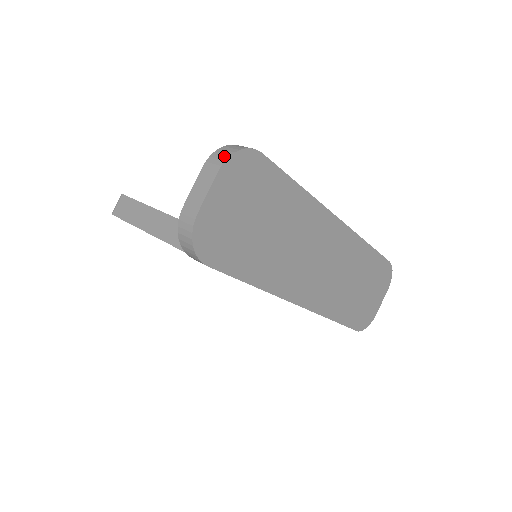
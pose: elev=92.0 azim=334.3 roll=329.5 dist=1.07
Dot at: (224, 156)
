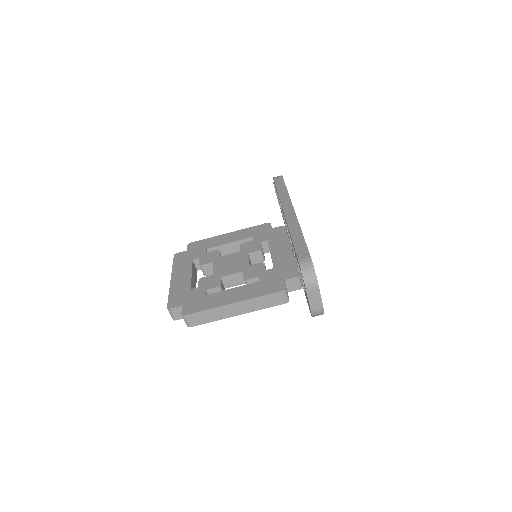
Dot at: (314, 281)
